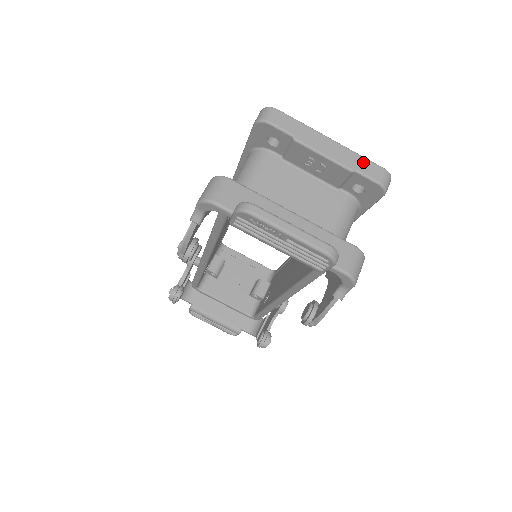
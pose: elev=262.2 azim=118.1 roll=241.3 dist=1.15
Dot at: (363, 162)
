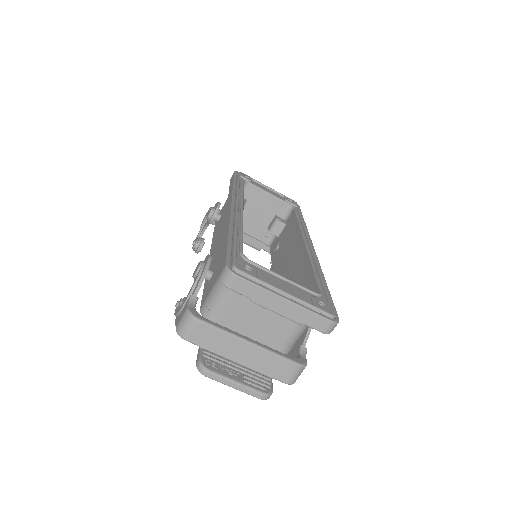
Dot at: (312, 317)
